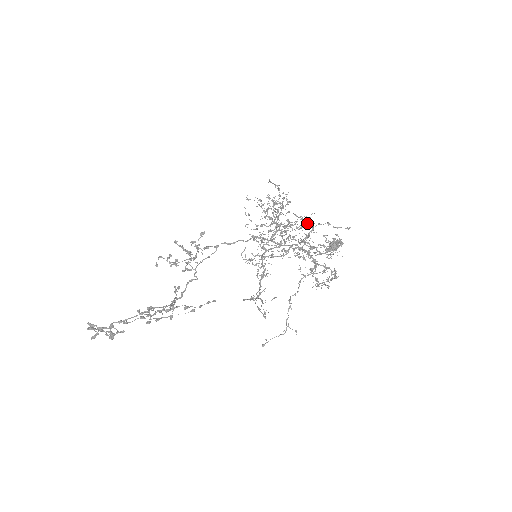
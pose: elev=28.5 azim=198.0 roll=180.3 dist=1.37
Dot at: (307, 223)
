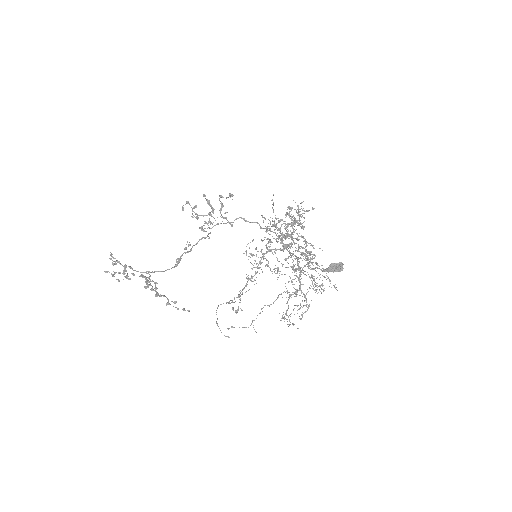
Dot at: (311, 251)
